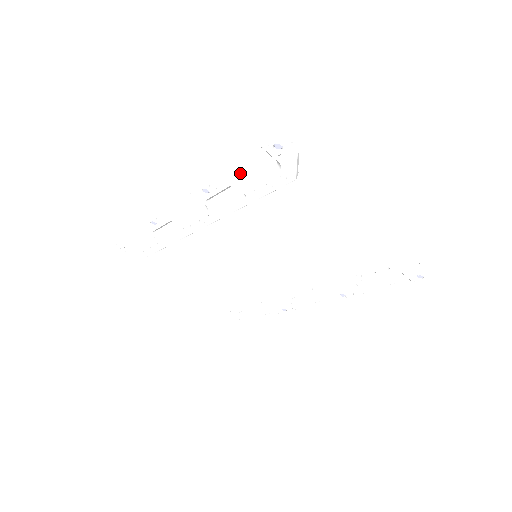
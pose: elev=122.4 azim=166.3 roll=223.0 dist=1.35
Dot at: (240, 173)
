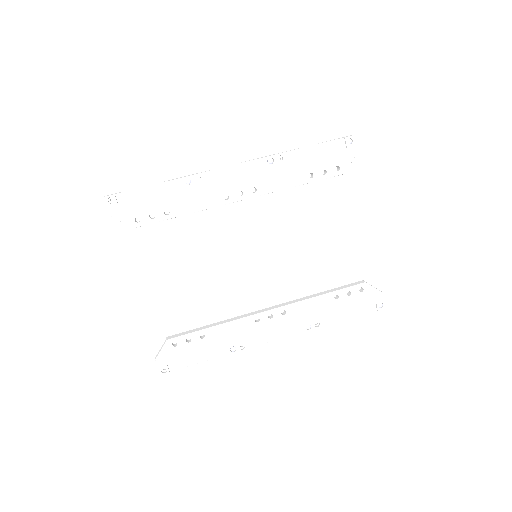
Dot at: (306, 156)
